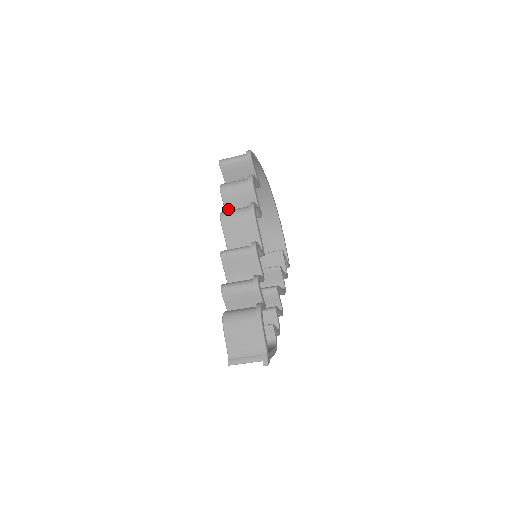
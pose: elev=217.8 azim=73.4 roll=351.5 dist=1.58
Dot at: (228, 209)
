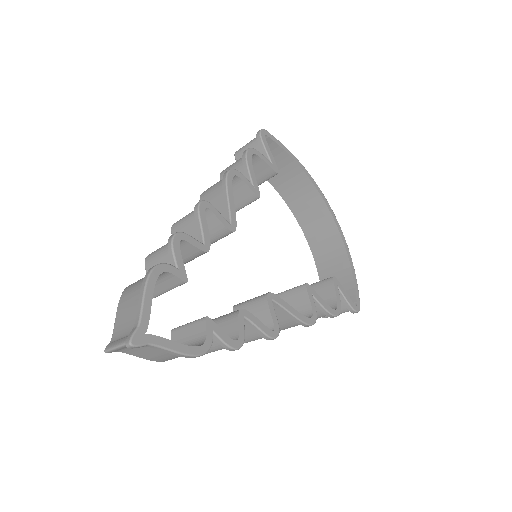
Dot at: occluded
